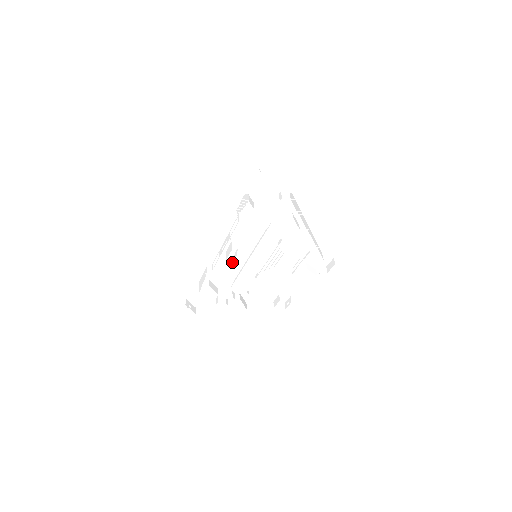
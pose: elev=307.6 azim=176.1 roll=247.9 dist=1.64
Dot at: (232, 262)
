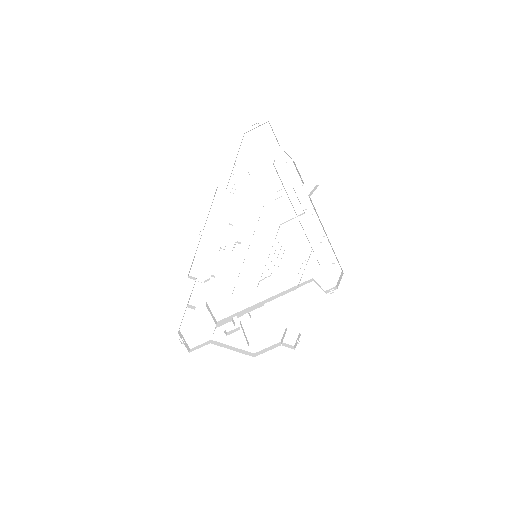
Dot at: (232, 274)
